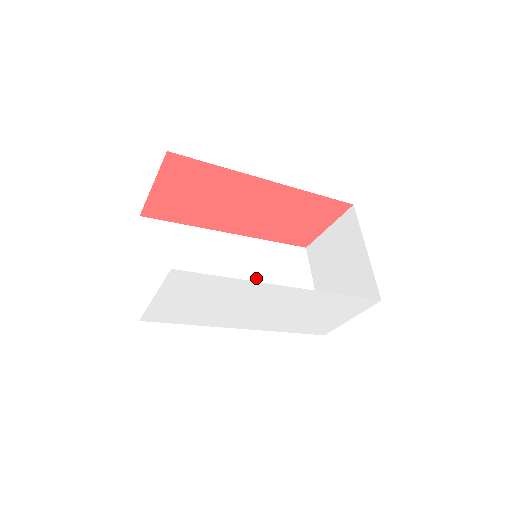
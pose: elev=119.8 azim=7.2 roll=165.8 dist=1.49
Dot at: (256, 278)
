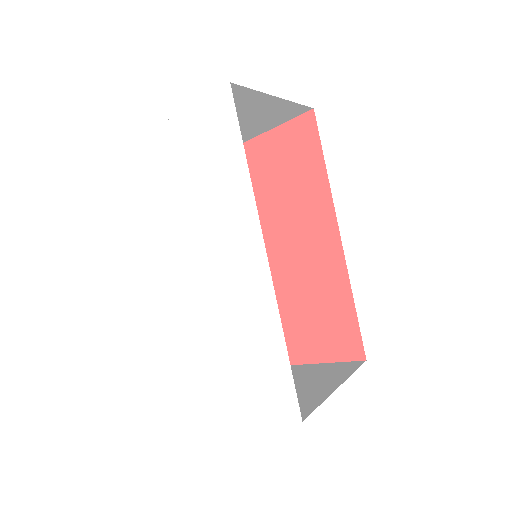
Dot at: occluded
